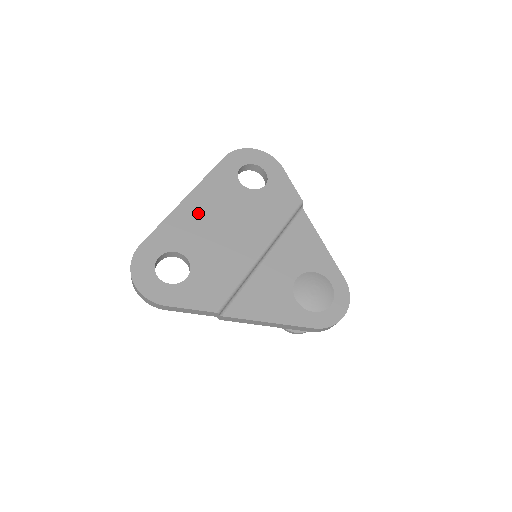
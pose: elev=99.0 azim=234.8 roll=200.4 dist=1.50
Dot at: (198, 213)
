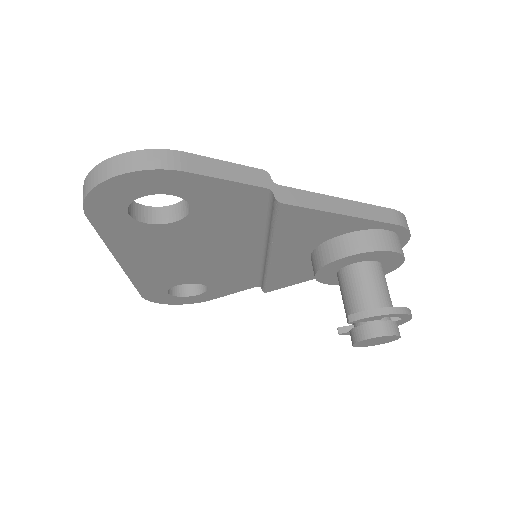
Dot at: occluded
